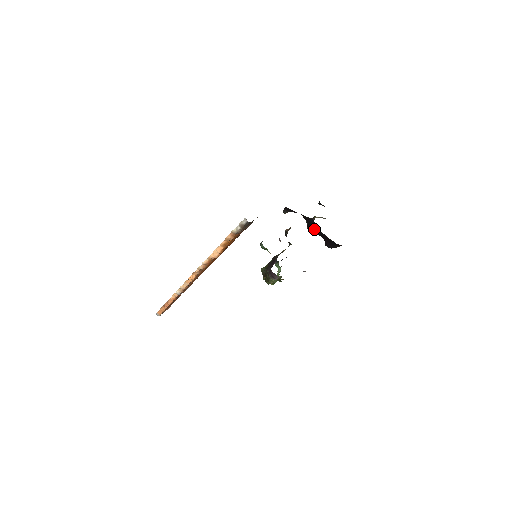
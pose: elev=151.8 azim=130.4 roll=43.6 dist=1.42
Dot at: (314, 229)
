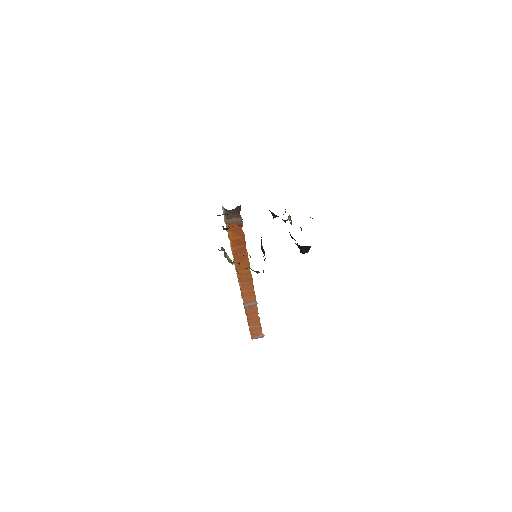
Dot at: (289, 232)
